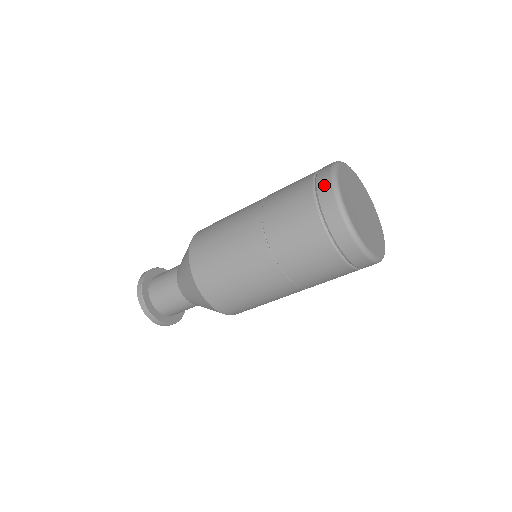
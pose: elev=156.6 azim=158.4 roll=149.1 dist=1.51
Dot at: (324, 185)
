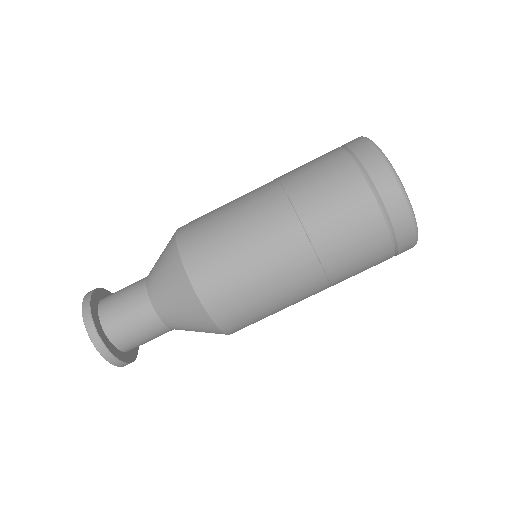
Dot at: (366, 152)
